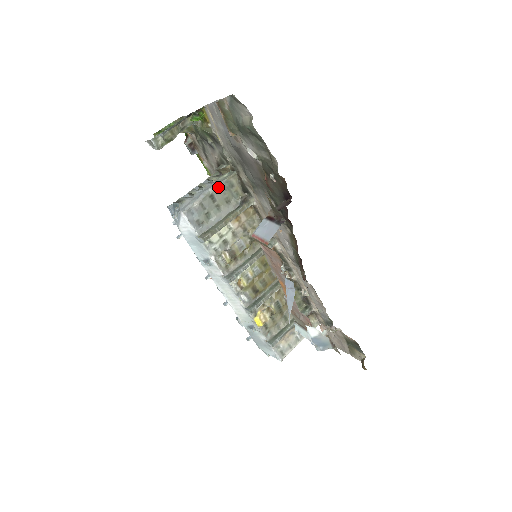
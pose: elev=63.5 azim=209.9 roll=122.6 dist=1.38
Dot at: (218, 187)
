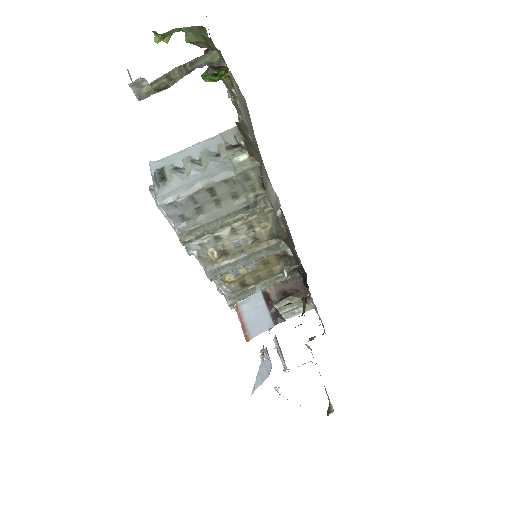
Dot at: (224, 179)
